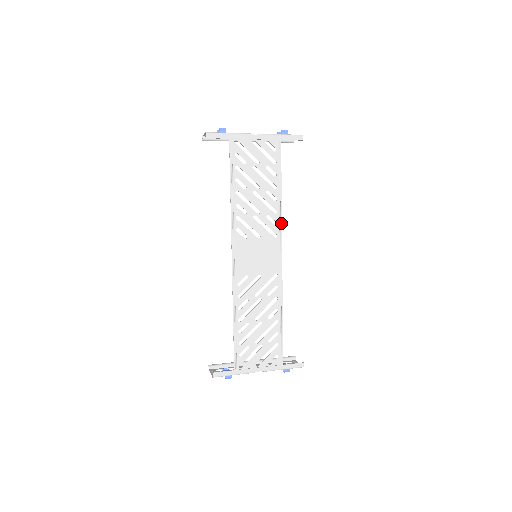
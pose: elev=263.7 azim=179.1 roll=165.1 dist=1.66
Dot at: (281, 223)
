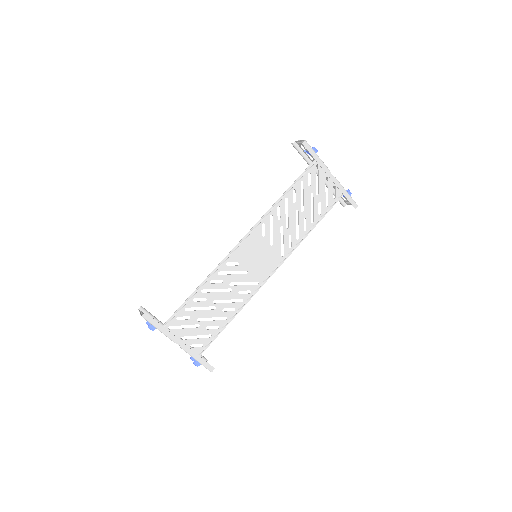
Dot at: occluded
